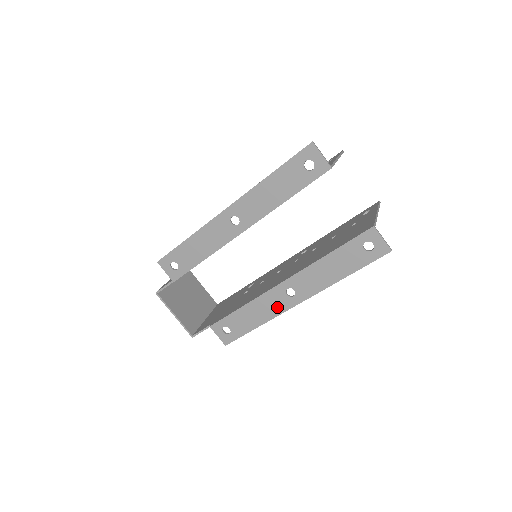
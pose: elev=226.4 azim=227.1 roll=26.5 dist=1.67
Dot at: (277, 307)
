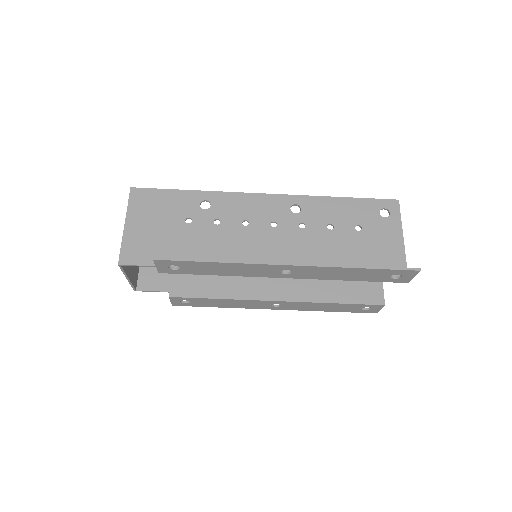
Dot at: (254, 306)
